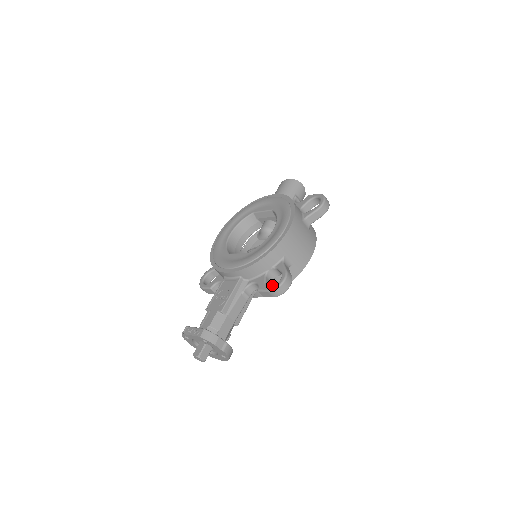
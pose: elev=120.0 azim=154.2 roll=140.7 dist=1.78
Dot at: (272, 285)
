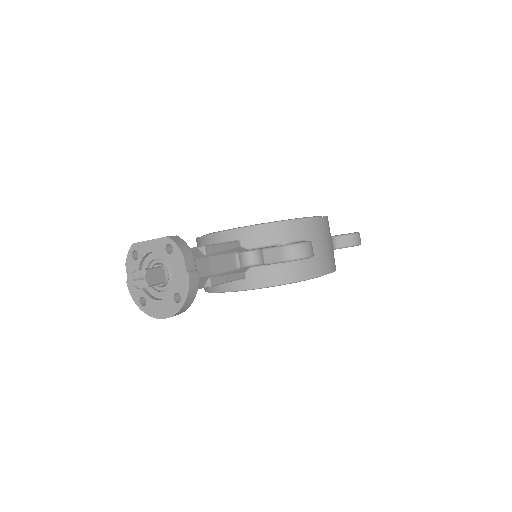
Dot at: (274, 271)
